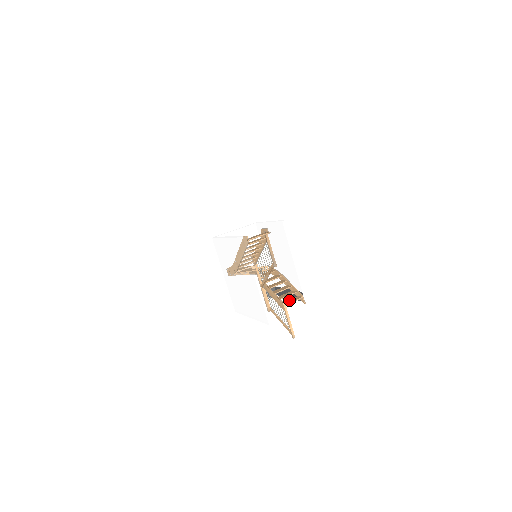
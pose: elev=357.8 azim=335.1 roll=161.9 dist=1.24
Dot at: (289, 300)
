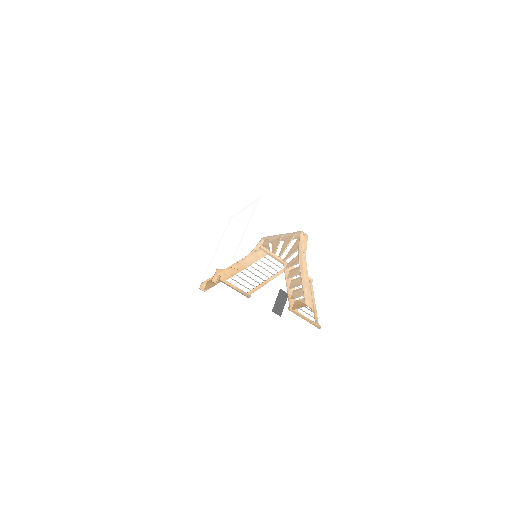
Dot at: (299, 301)
